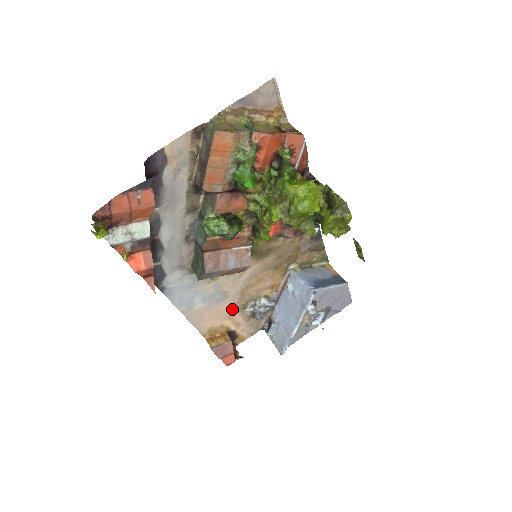
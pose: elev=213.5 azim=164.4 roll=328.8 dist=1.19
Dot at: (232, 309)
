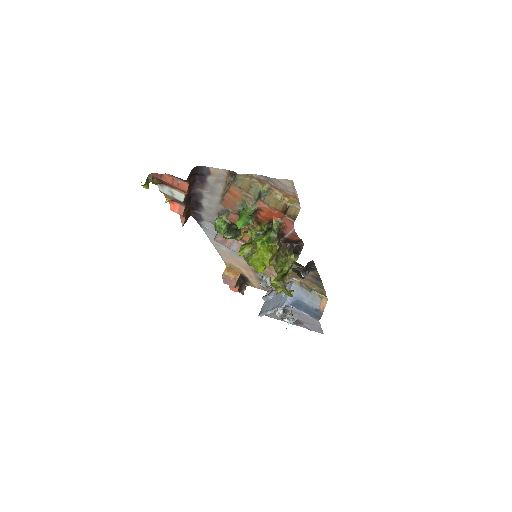
Dot at: (248, 266)
